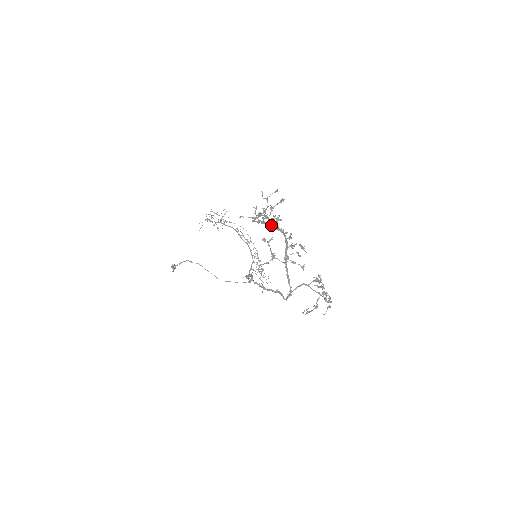
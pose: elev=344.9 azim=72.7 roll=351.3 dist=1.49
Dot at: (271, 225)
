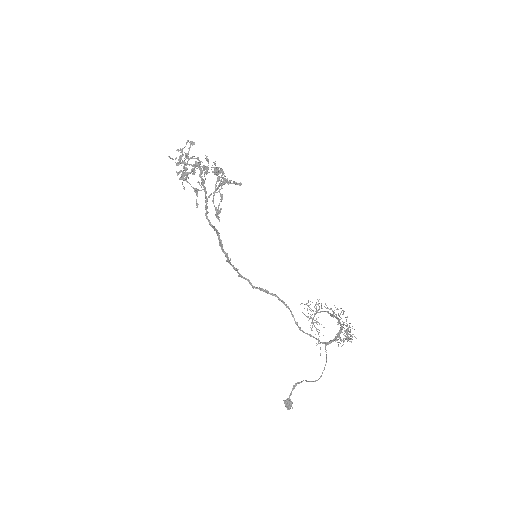
Dot at: (193, 170)
